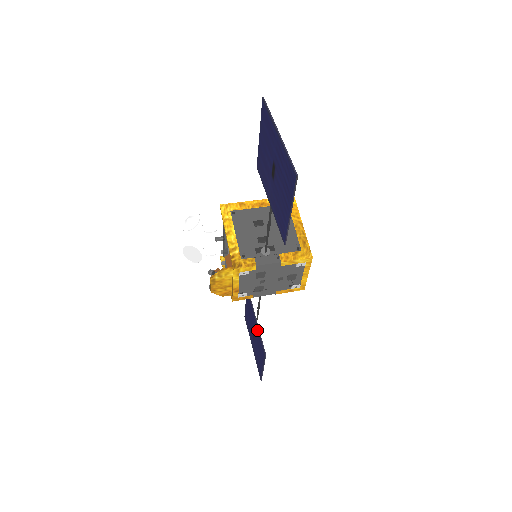
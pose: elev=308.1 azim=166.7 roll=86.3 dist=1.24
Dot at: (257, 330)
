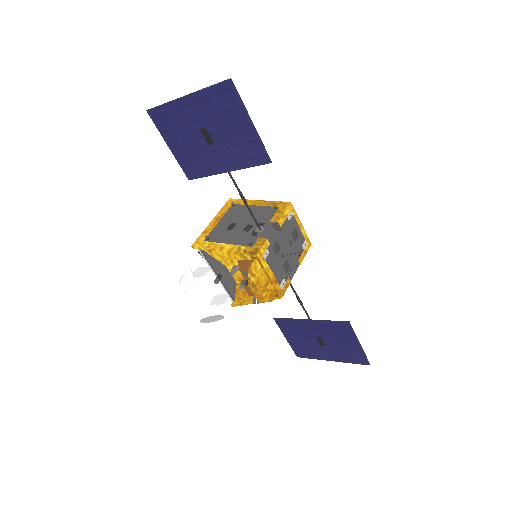
Dot at: (320, 325)
